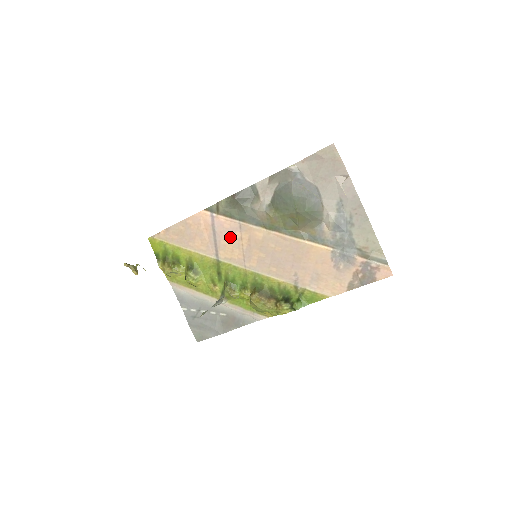
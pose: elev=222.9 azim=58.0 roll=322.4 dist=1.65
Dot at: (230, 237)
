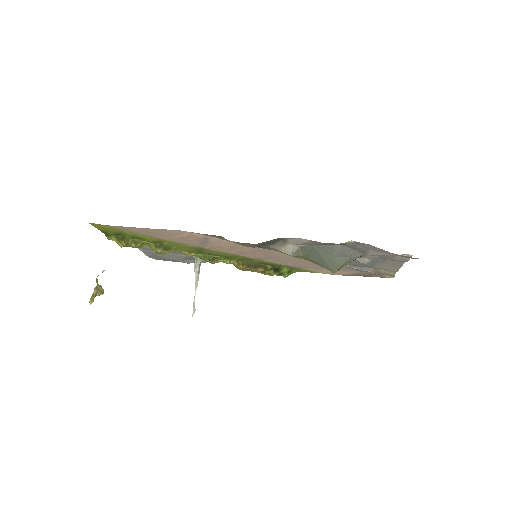
Dot at: (227, 246)
